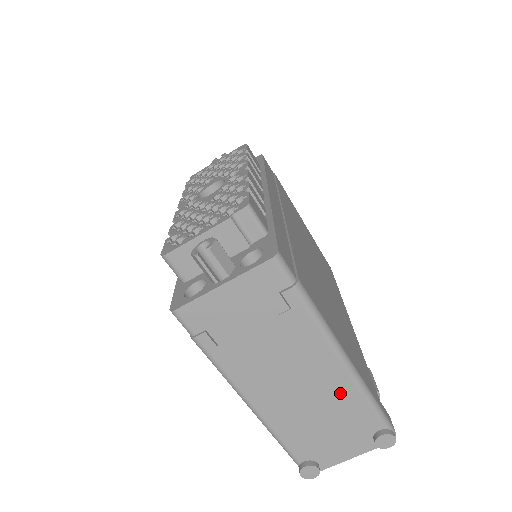
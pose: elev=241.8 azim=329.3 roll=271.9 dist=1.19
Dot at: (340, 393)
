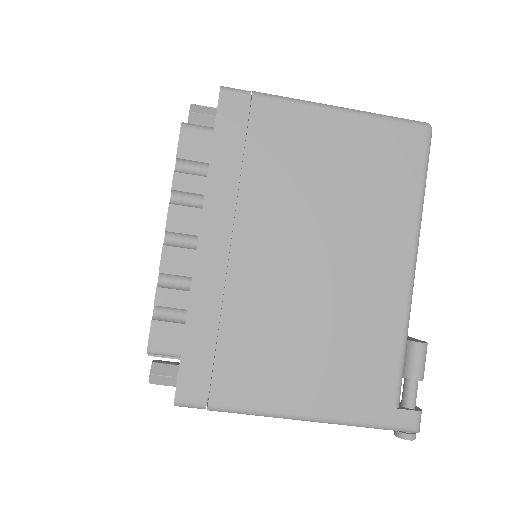
Dot at: occluded
